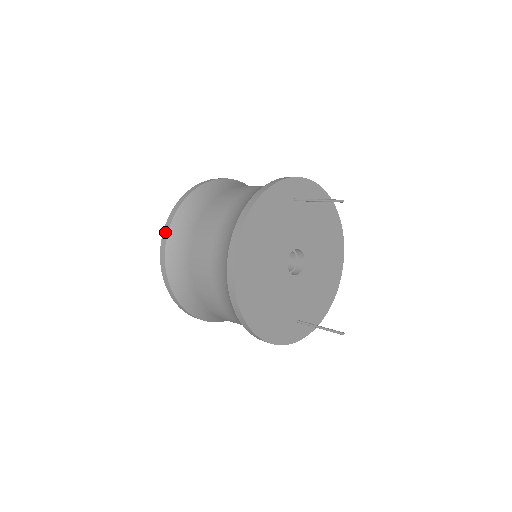
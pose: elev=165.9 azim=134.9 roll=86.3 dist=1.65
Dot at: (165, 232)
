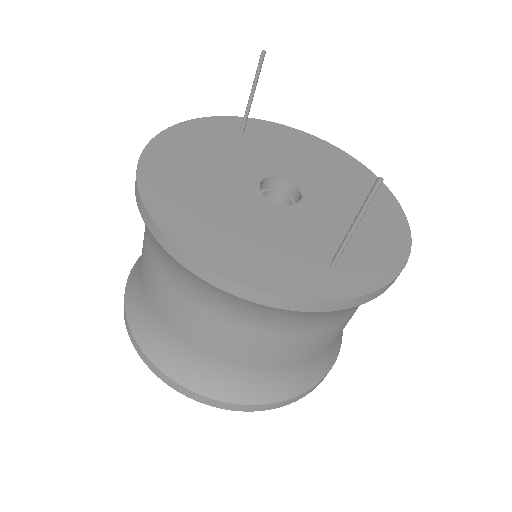
Dot at: occluded
